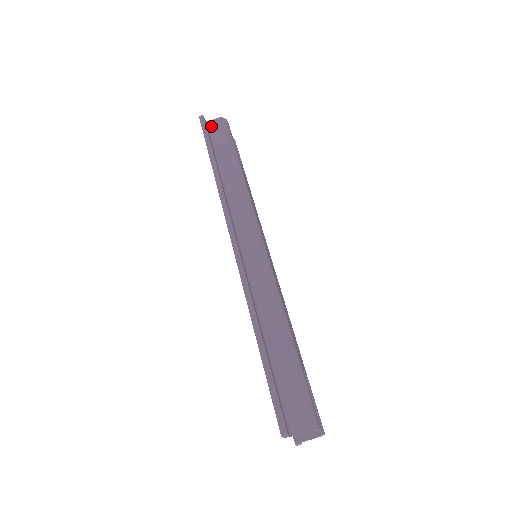
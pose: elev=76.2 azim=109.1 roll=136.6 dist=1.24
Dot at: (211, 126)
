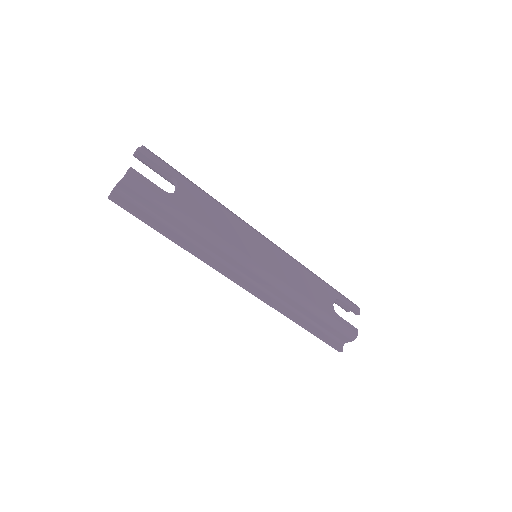
Dot at: (124, 192)
